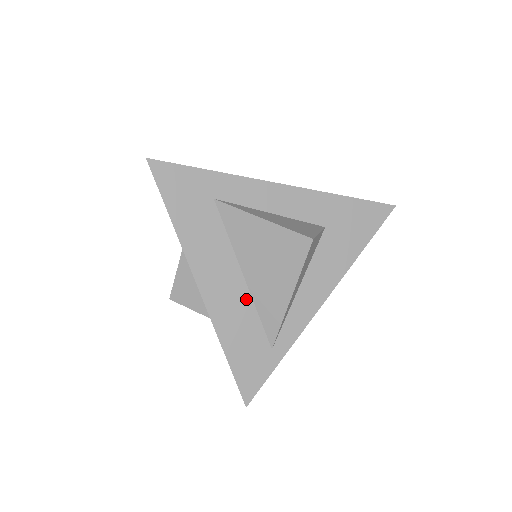
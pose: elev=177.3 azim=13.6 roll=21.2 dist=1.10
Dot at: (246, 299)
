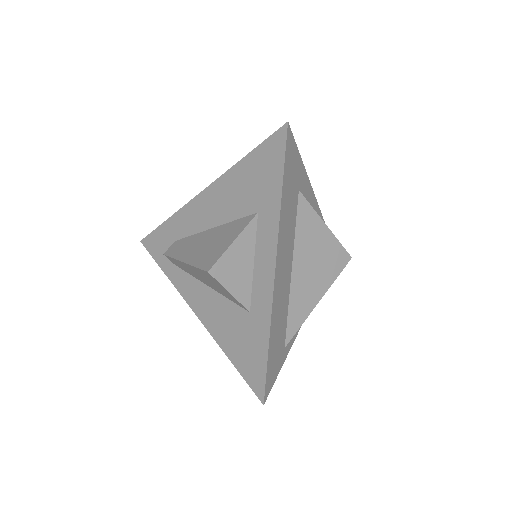
Dot at: (287, 293)
